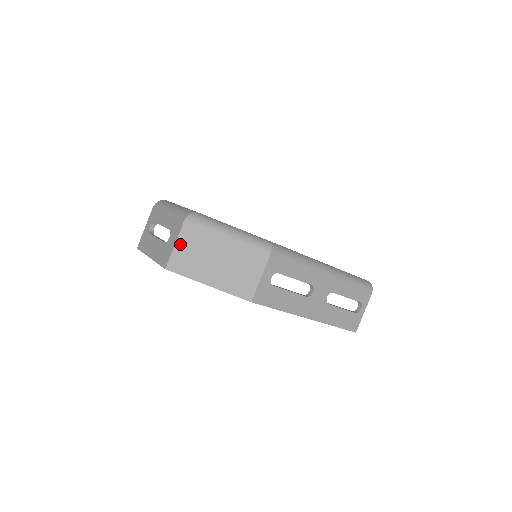
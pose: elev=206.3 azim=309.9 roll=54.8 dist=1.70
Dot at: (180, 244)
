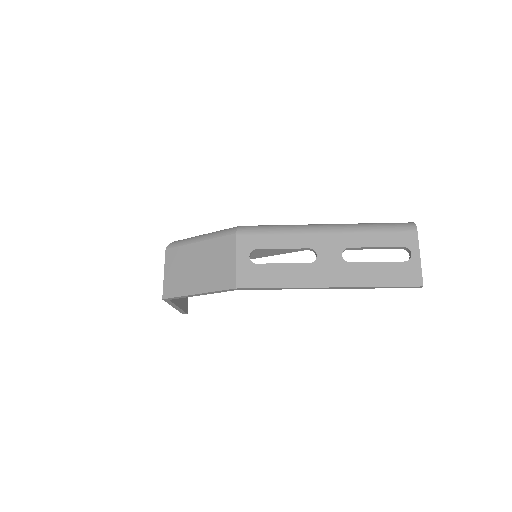
Dot at: (167, 271)
